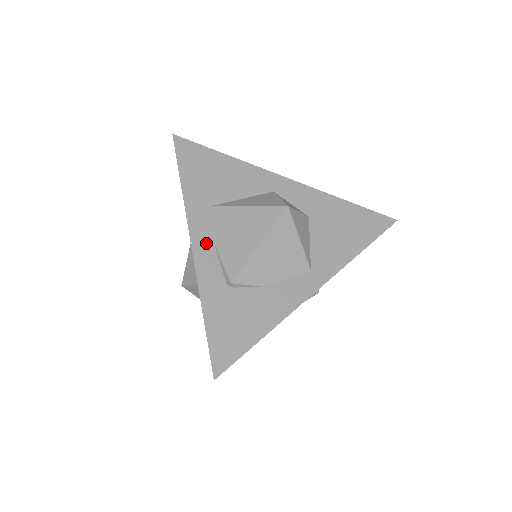
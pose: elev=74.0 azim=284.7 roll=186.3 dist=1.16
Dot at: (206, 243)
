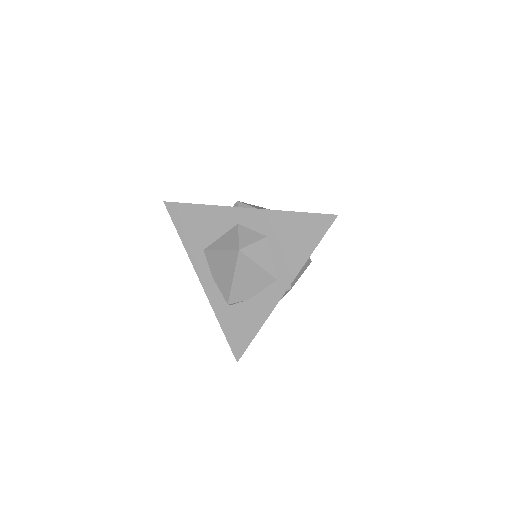
Dot at: (208, 278)
